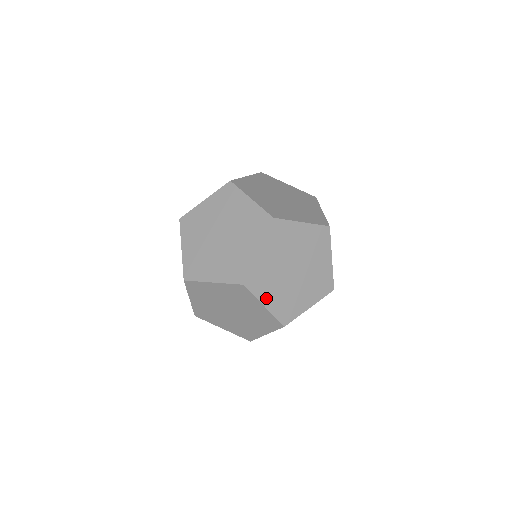
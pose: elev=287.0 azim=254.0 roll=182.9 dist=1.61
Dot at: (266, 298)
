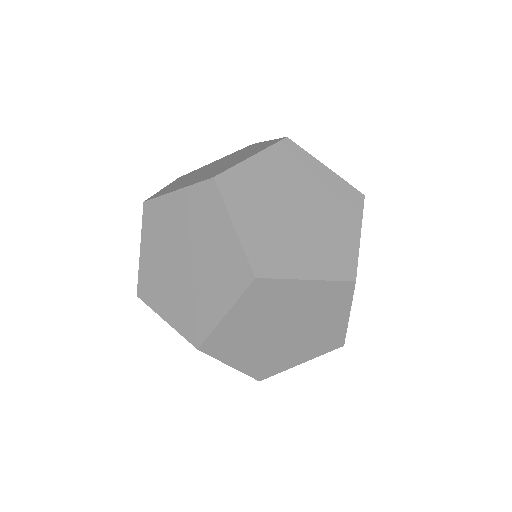
Dot at: (241, 217)
